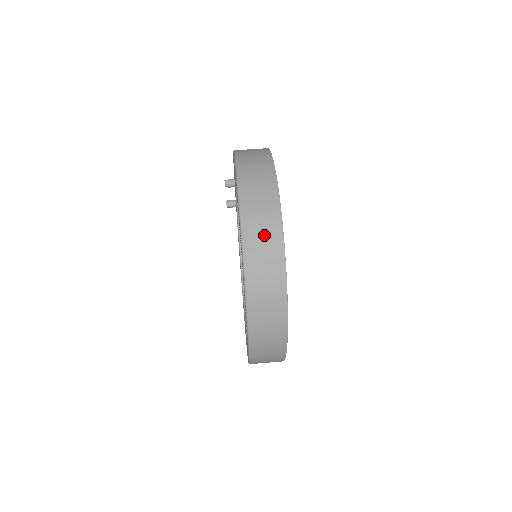
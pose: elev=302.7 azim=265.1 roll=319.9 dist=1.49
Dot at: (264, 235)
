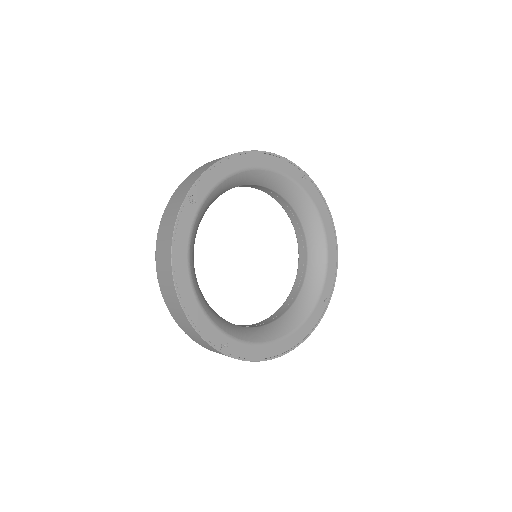
Dot at: (197, 174)
